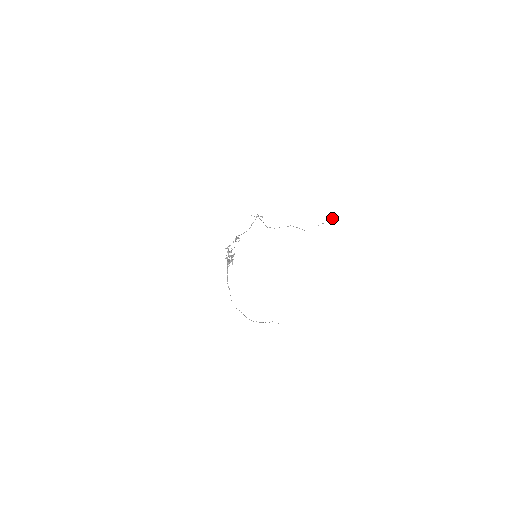
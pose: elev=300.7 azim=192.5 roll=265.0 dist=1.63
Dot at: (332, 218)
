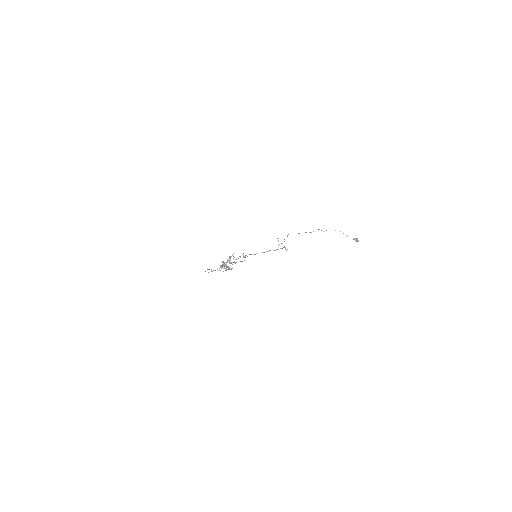
Dot at: (358, 241)
